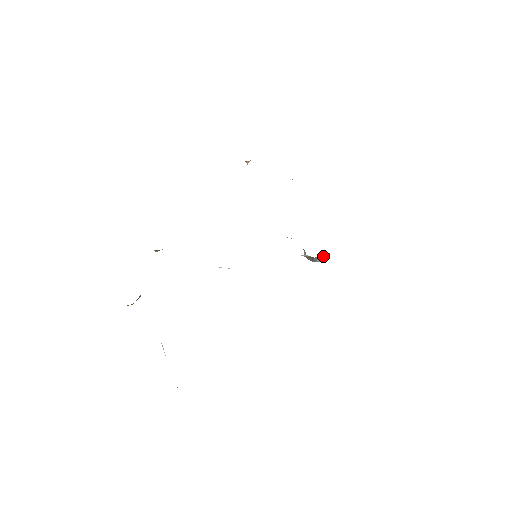
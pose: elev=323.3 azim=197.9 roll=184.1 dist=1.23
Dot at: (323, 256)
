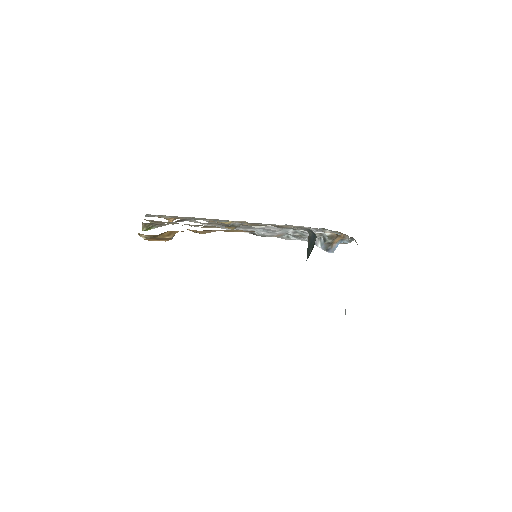
Dot at: (336, 245)
